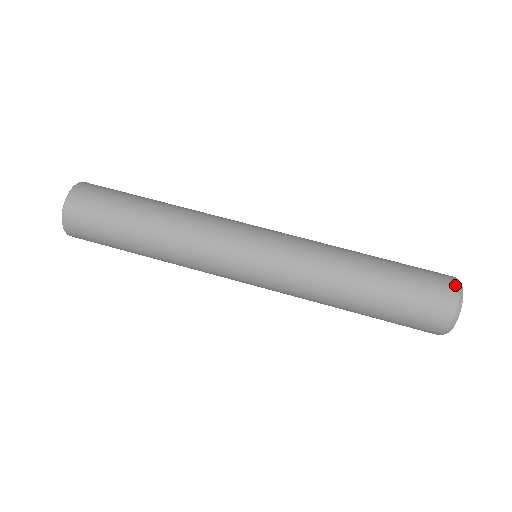
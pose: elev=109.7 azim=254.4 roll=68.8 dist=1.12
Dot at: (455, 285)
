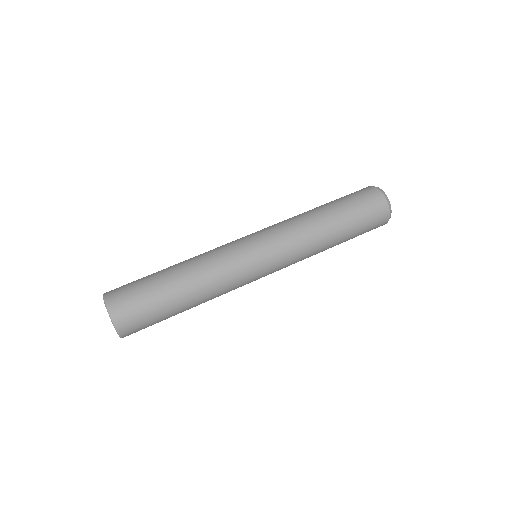
Dot at: (367, 187)
